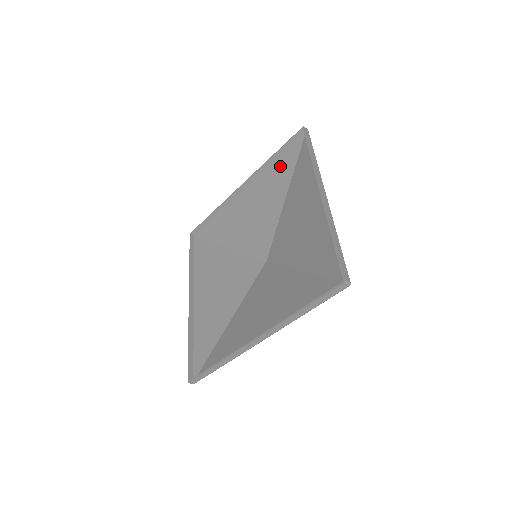
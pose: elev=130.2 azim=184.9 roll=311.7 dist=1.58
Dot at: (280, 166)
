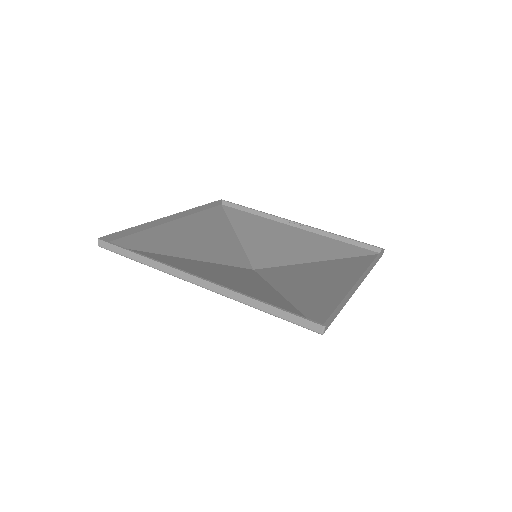
Dot at: (338, 246)
